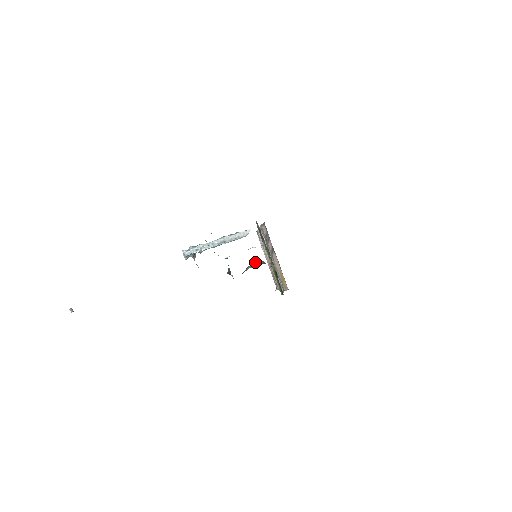
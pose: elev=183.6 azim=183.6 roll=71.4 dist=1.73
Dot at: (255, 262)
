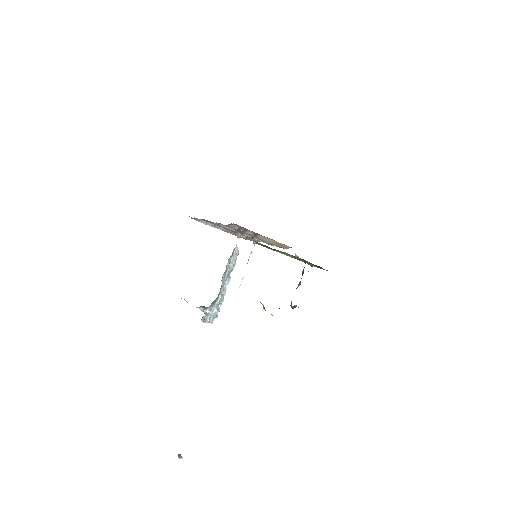
Dot at: occluded
